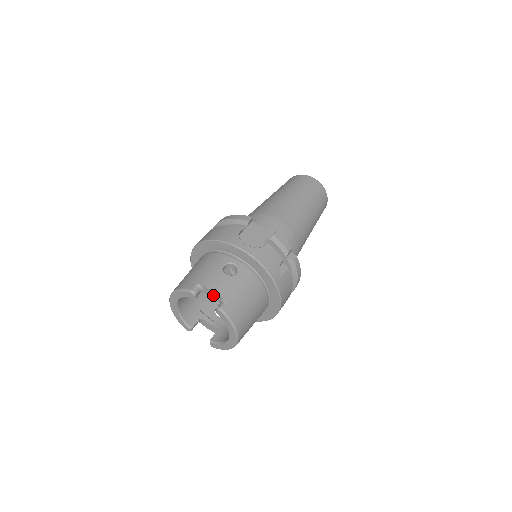
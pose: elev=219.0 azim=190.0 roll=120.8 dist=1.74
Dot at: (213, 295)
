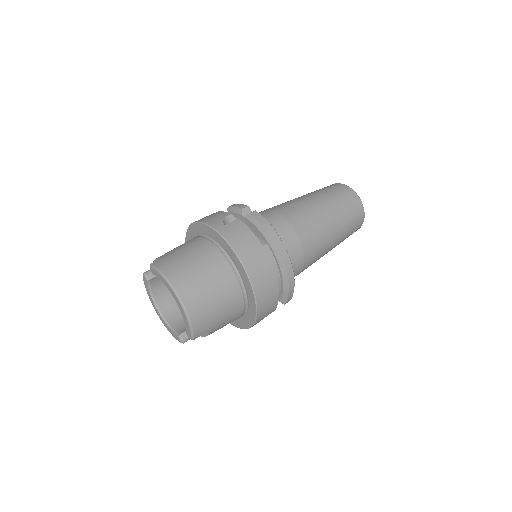
Dot at: occluded
